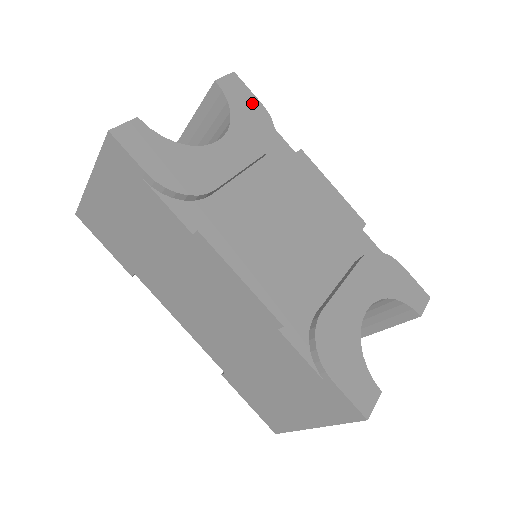
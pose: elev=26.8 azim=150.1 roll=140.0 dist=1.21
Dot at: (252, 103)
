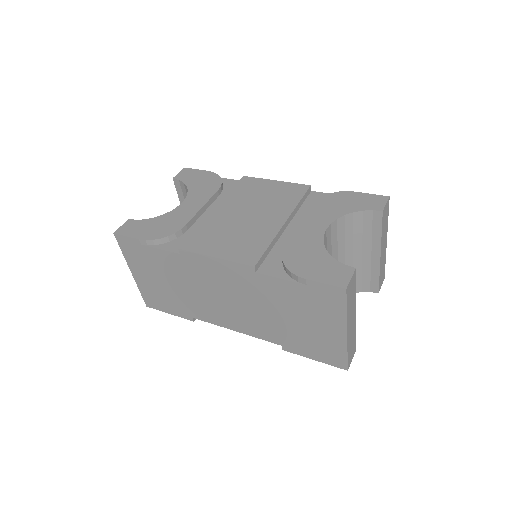
Dot at: (201, 174)
